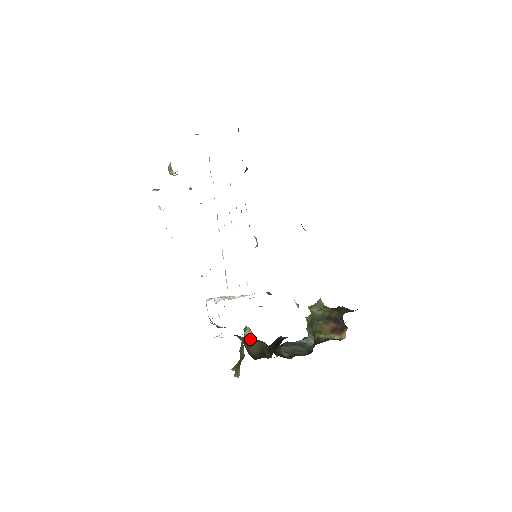
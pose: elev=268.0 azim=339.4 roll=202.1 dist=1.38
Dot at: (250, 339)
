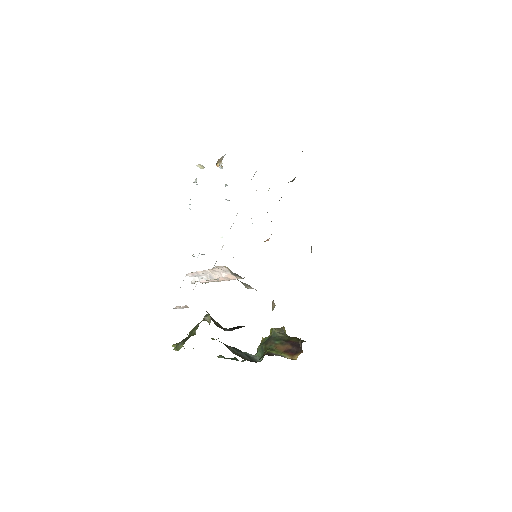
Dot at: occluded
